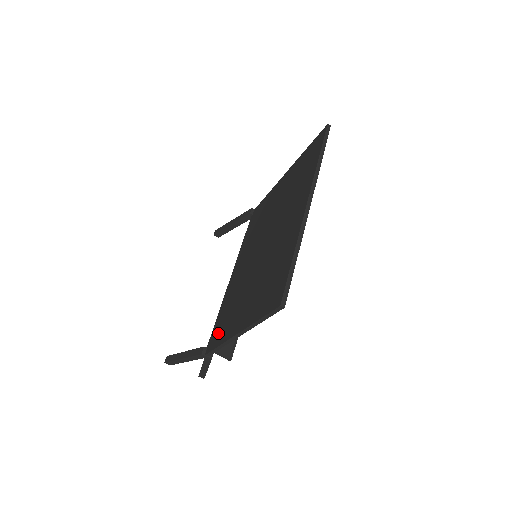
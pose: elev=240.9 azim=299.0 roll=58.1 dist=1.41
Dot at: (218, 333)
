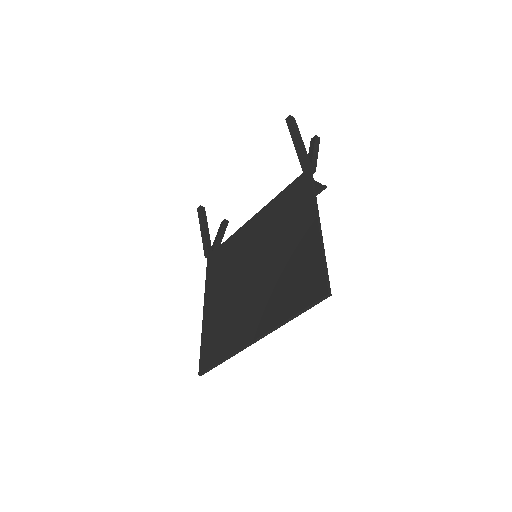
Dot at: (214, 266)
